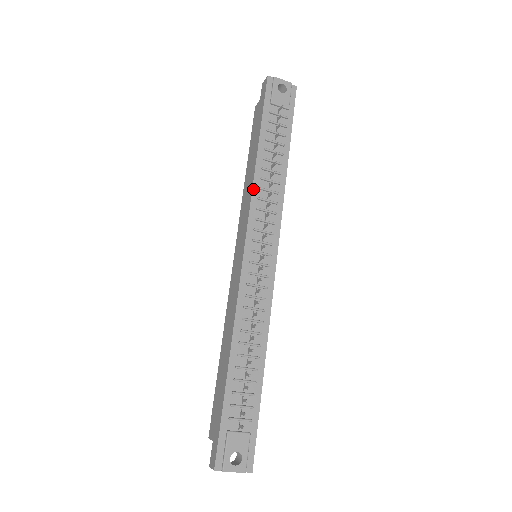
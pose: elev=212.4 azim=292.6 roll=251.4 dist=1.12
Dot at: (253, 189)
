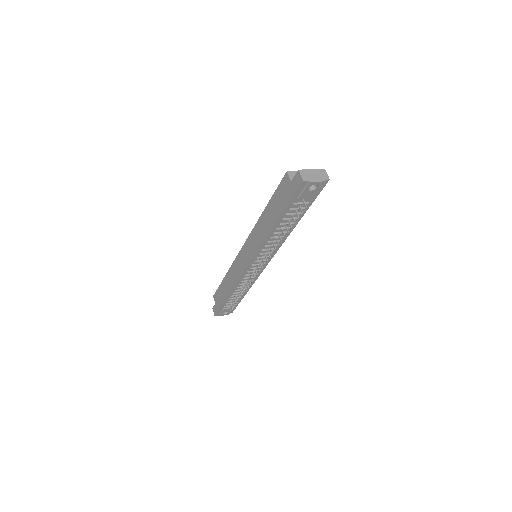
Dot at: (263, 243)
